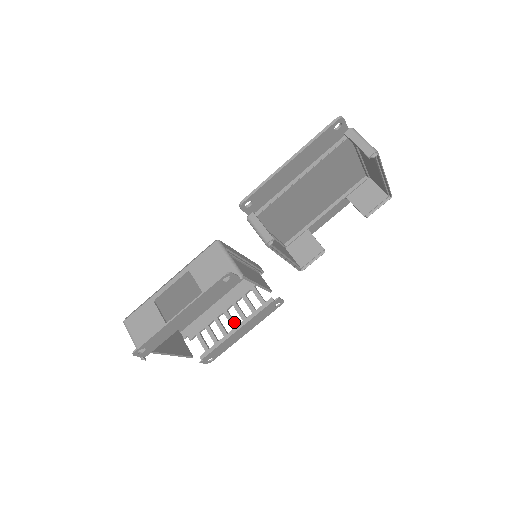
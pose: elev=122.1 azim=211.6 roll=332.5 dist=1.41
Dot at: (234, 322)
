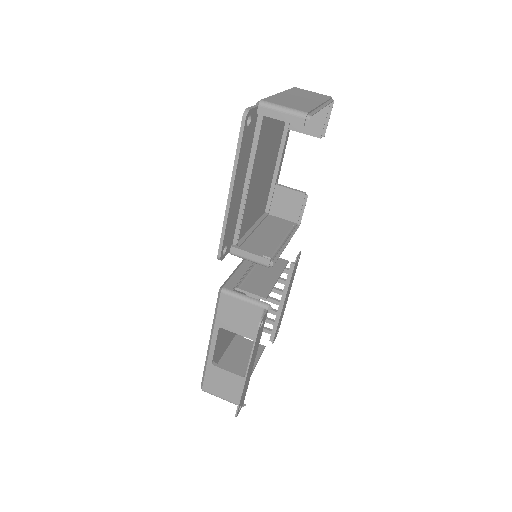
Dot at: (275, 300)
